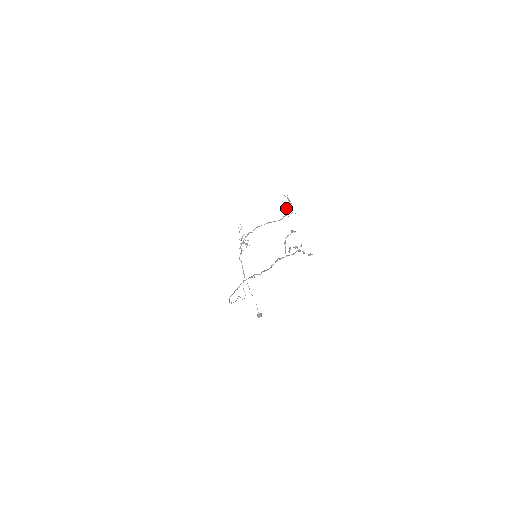
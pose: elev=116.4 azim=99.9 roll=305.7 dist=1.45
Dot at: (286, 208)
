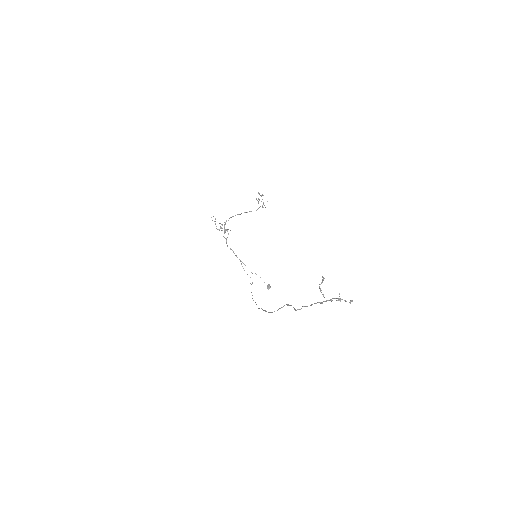
Dot at: occluded
